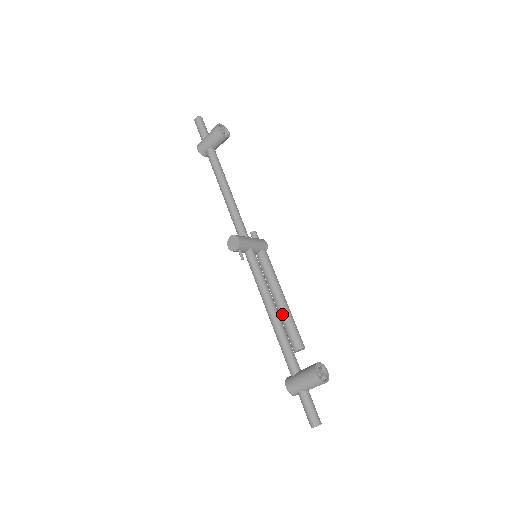
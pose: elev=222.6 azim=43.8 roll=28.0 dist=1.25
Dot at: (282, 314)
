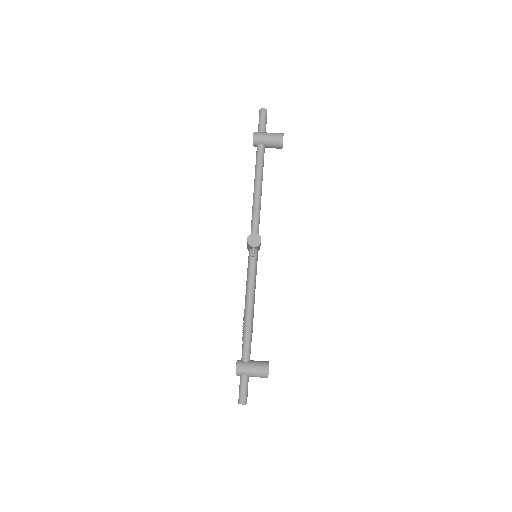
Dot at: occluded
